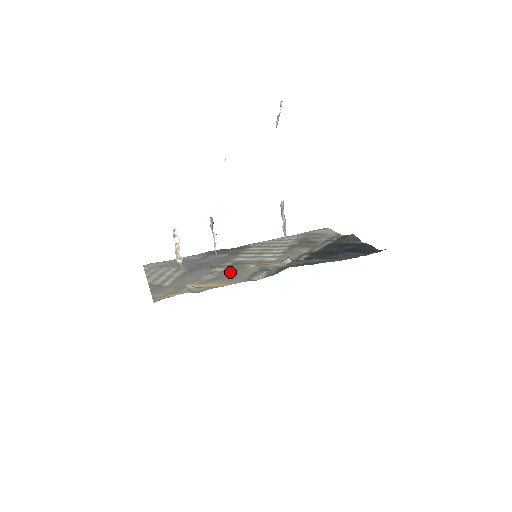
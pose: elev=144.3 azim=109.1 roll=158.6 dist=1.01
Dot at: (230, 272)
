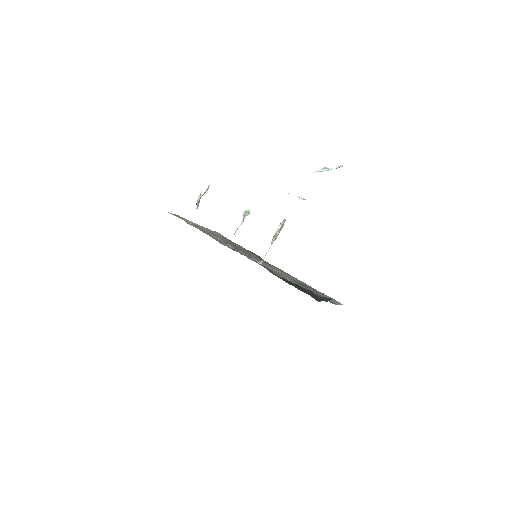
Dot at: occluded
